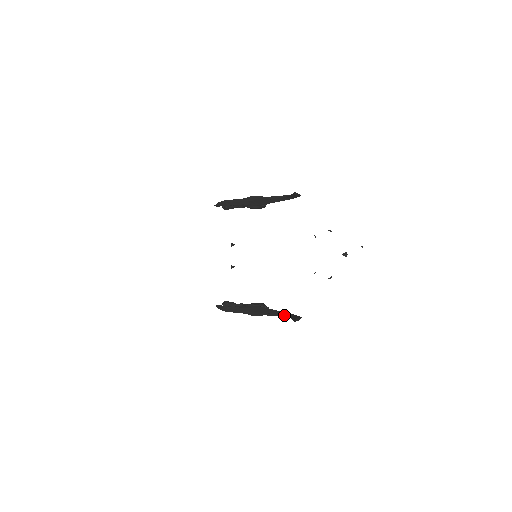
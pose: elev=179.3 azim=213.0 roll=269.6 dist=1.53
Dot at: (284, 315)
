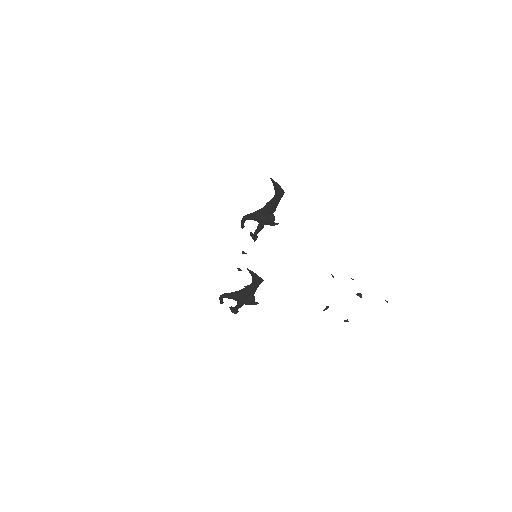
Dot at: (252, 282)
